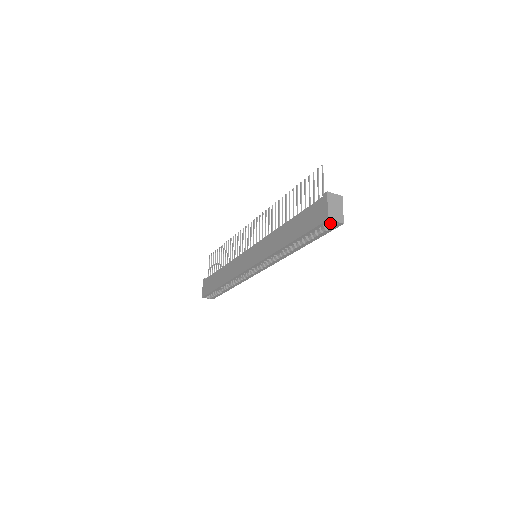
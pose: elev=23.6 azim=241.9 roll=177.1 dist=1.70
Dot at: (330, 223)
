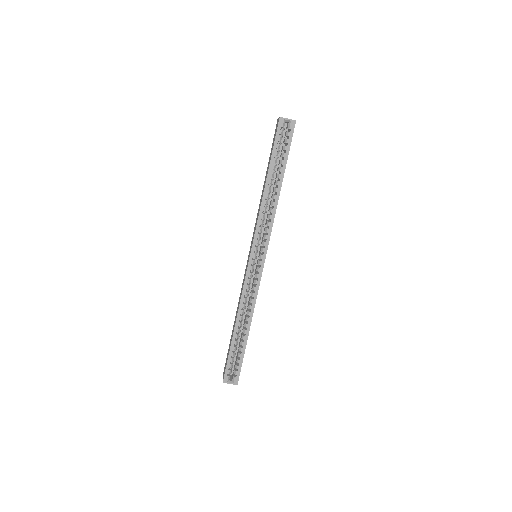
Dot at: (288, 132)
